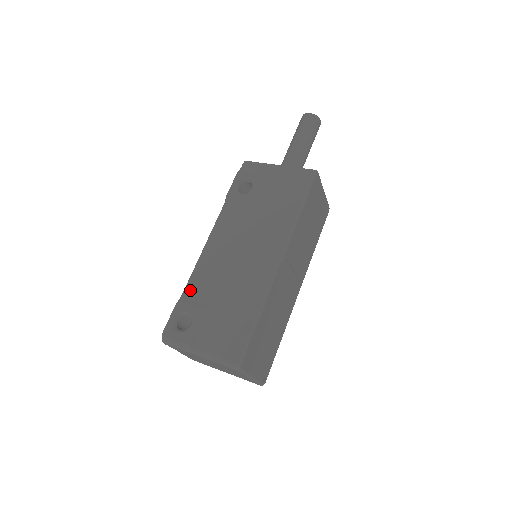
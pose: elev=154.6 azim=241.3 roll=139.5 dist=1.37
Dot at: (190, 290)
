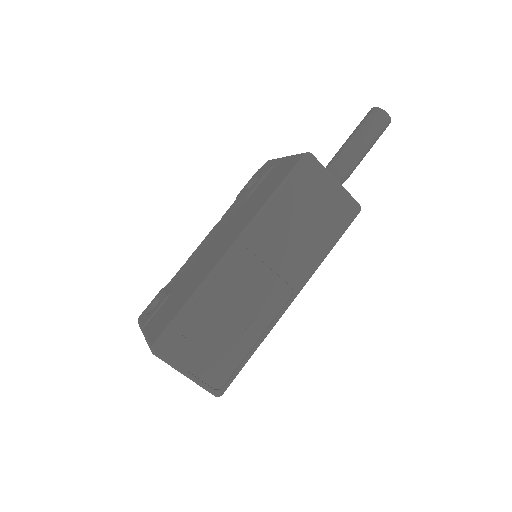
Dot at: (173, 279)
